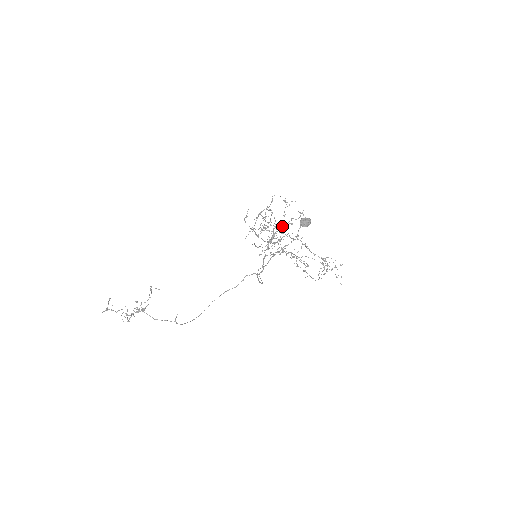
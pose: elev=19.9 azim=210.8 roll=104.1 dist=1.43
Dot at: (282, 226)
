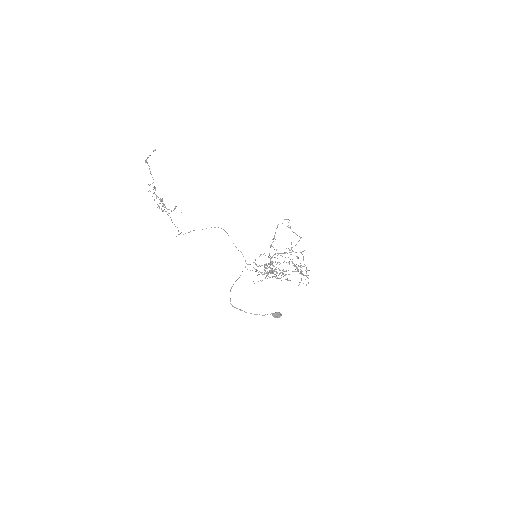
Dot at: (295, 252)
